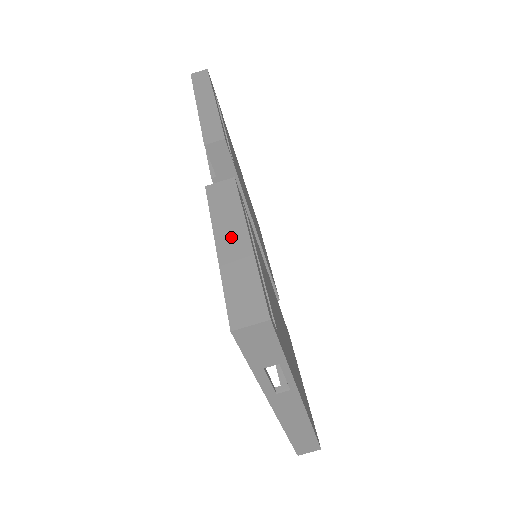
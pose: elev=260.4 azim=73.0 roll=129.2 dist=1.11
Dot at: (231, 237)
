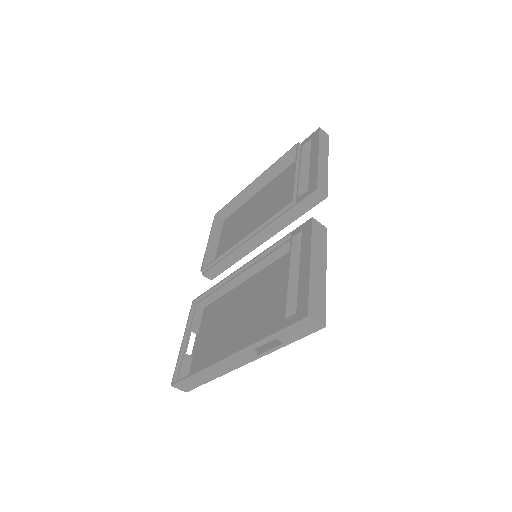
Dot at: (318, 263)
